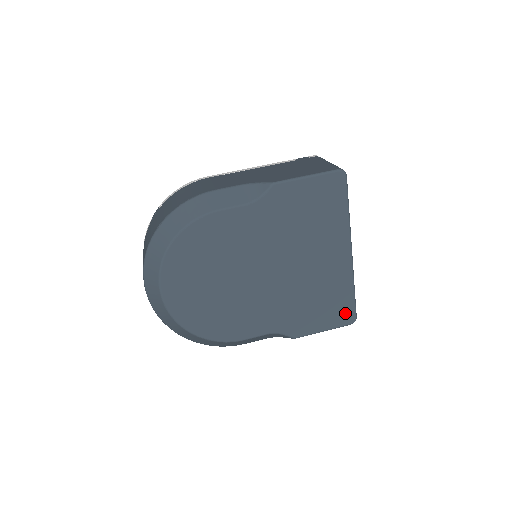
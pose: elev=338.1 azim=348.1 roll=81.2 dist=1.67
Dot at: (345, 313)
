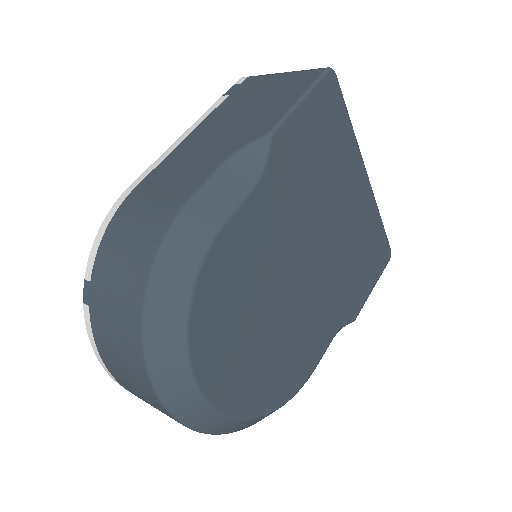
Dot at: (382, 252)
